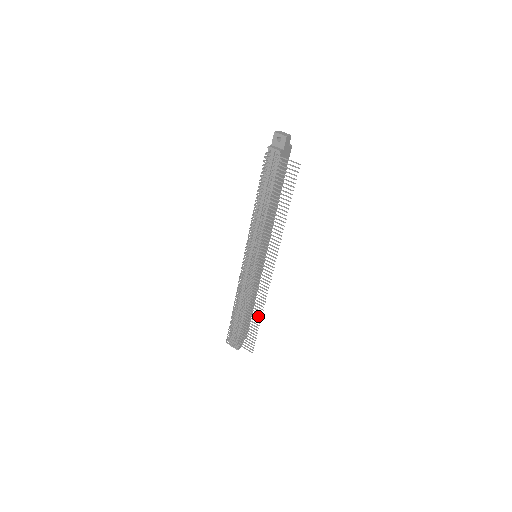
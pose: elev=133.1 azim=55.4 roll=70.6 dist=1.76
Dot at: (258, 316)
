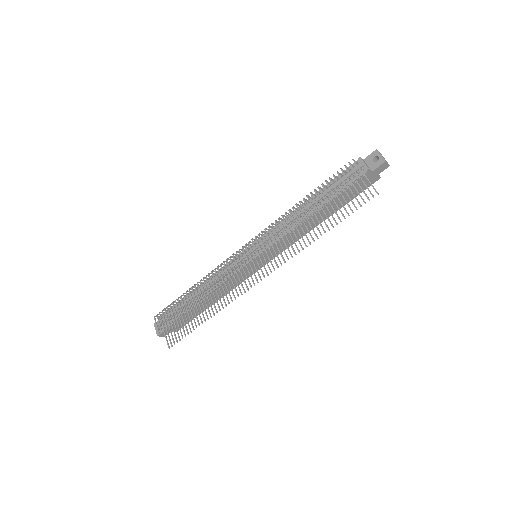
Dot at: (207, 315)
